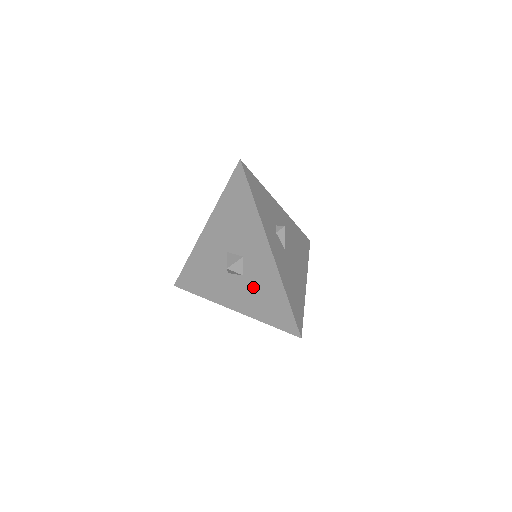
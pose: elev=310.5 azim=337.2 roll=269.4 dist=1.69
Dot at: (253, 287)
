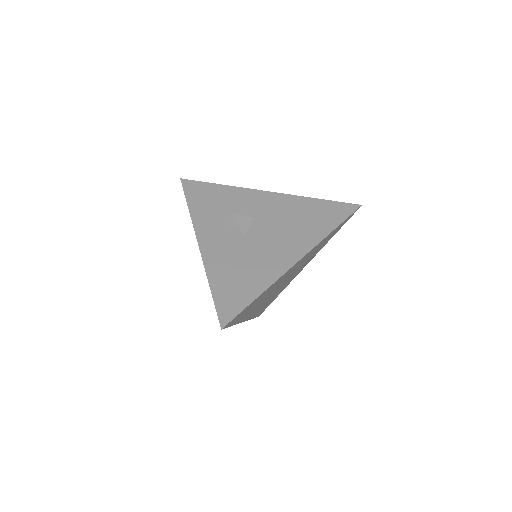
Dot at: occluded
